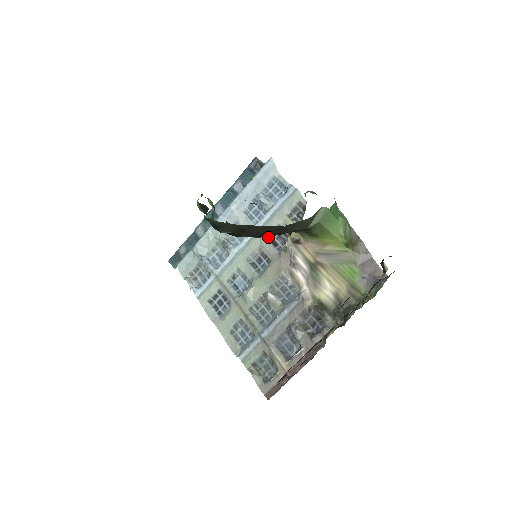
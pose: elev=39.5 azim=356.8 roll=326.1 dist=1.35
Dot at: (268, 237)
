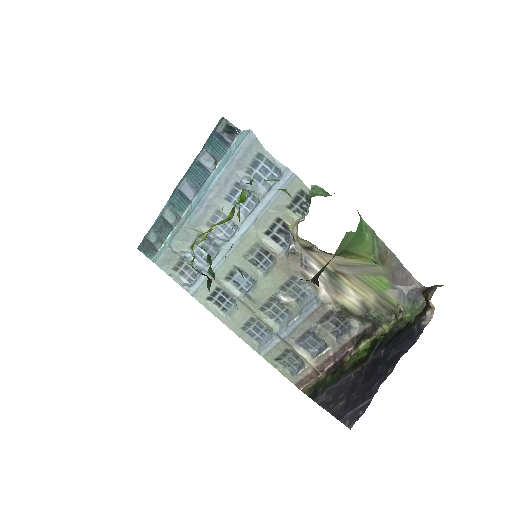
Dot at: (266, 232)
